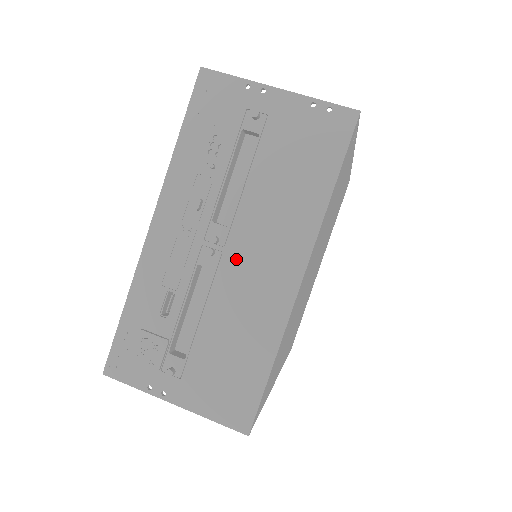
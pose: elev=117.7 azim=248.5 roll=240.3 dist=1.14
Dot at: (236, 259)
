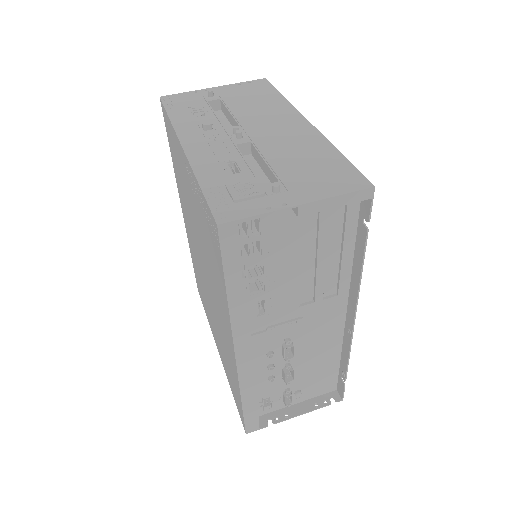
Dot at: (259, 133)
